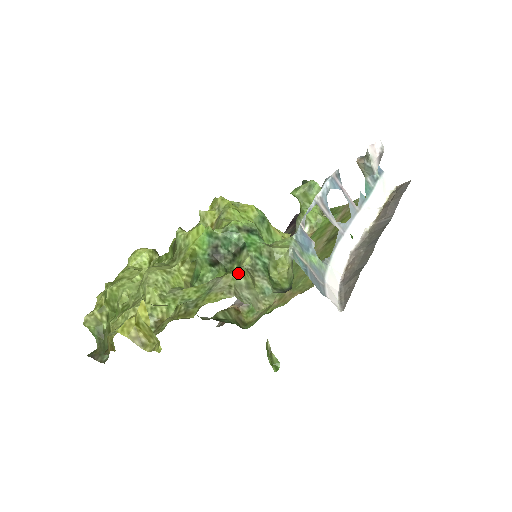
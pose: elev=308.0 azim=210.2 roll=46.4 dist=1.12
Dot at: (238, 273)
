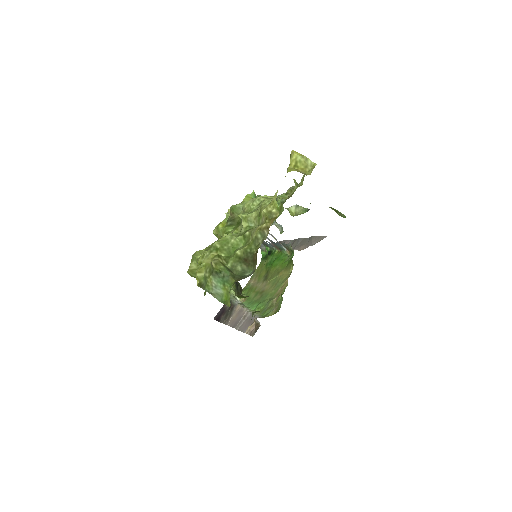
Dot at: occluded
